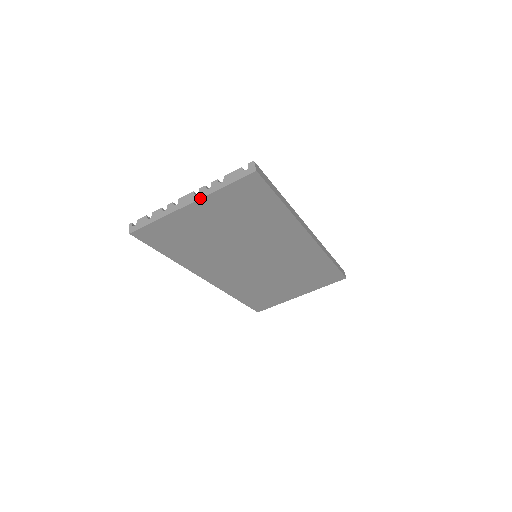
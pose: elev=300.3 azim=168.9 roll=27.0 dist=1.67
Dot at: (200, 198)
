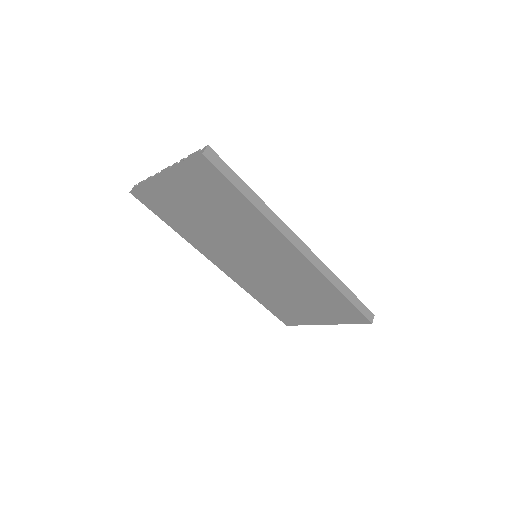
Dot at: (168, 172)
